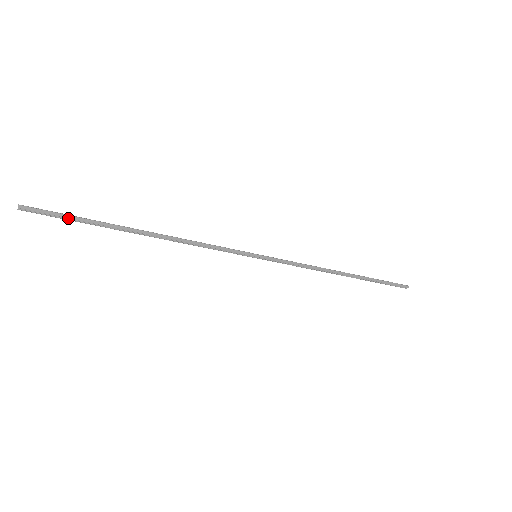
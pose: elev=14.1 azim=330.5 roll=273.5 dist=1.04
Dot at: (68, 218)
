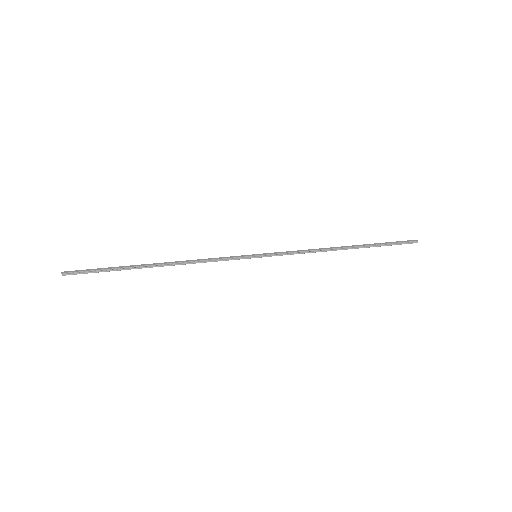
Dot at: (98, 270)
